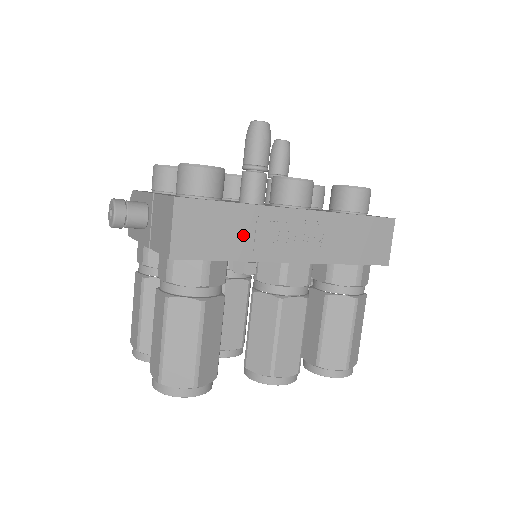
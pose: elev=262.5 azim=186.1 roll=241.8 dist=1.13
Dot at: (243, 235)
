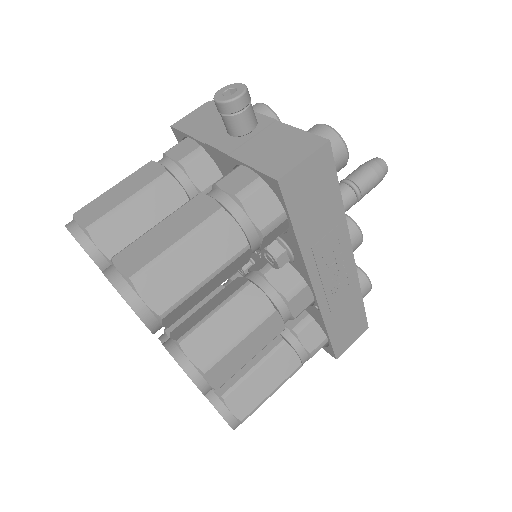
Dot at: (320, 227)
